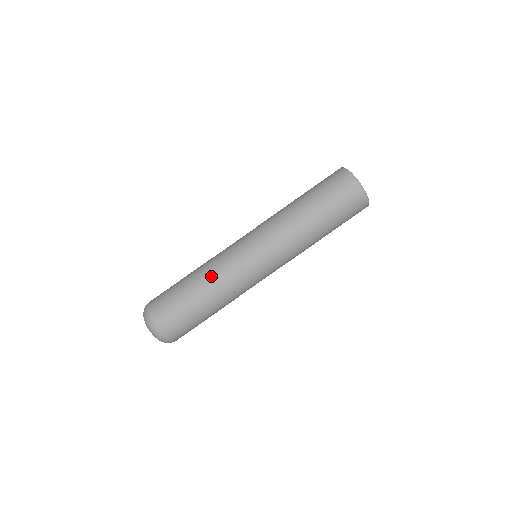
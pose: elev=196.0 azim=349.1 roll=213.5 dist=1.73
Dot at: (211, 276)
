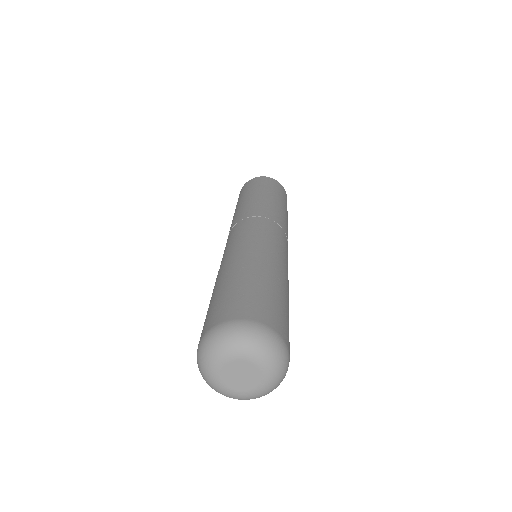
Dot at: (219, 272)
